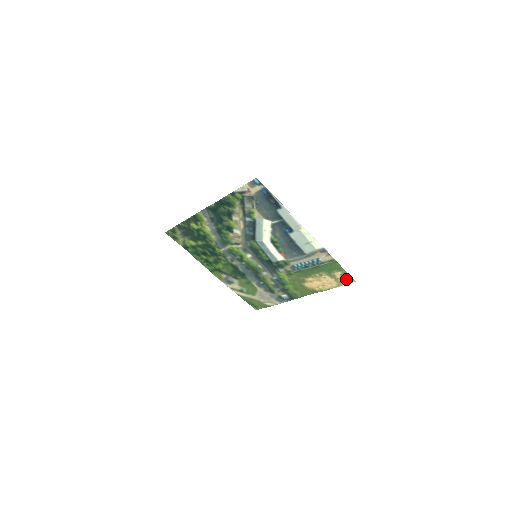
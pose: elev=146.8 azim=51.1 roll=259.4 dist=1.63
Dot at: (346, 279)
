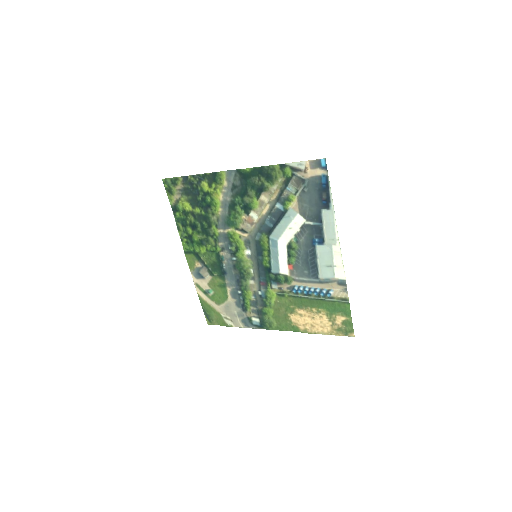
Dot at: (345, 329)
